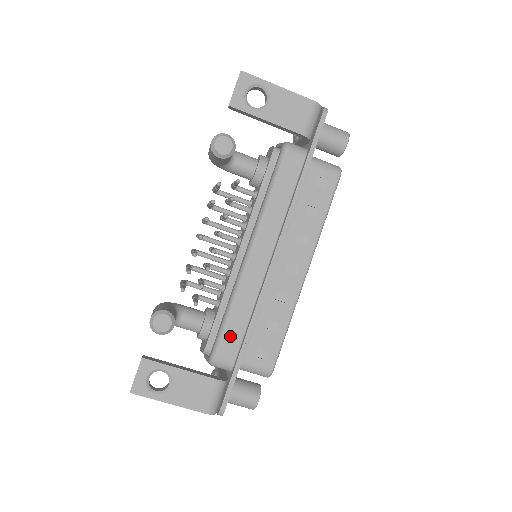
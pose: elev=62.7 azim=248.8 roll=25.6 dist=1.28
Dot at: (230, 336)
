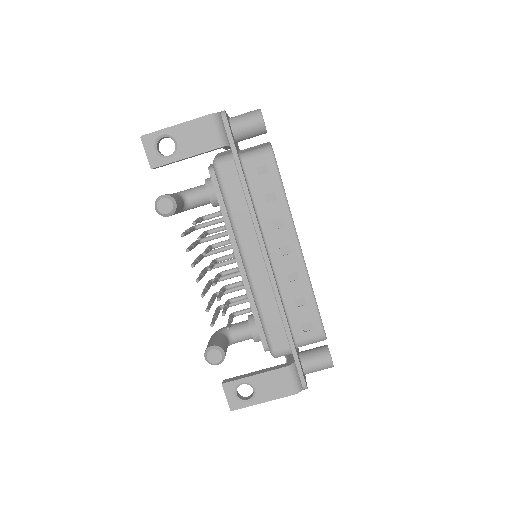
Dot at: (273, 330)
